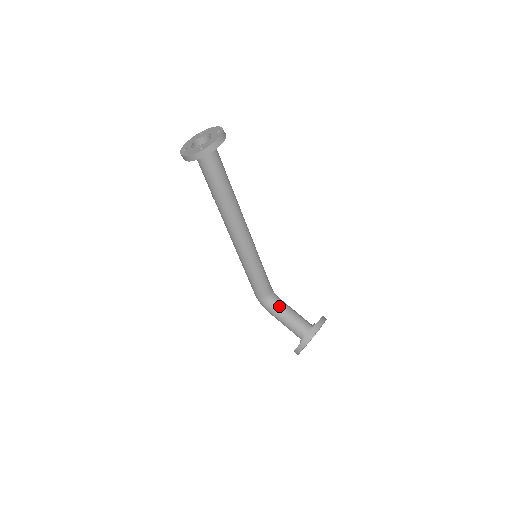
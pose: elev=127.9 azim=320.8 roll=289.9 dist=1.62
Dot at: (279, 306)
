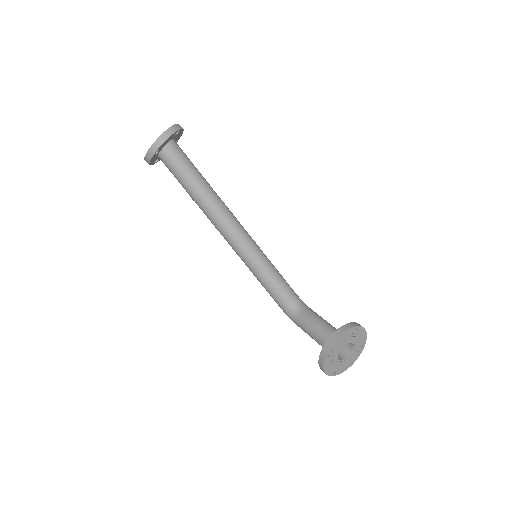
Dot at: (303, 316)
